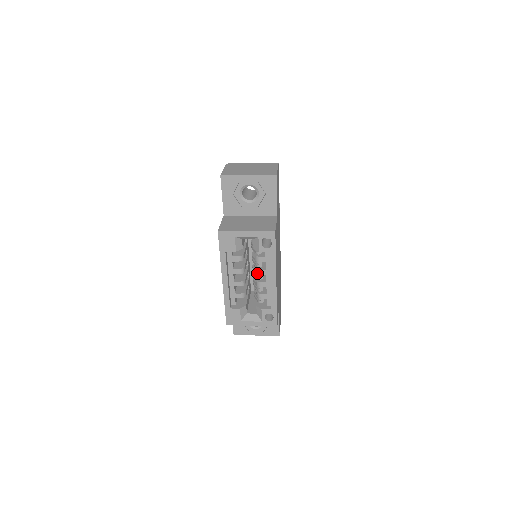
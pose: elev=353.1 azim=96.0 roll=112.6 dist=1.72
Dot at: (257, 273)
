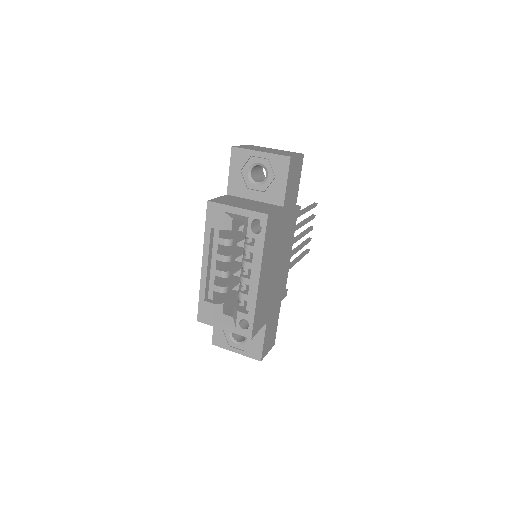
Dot at: (242, 265)
